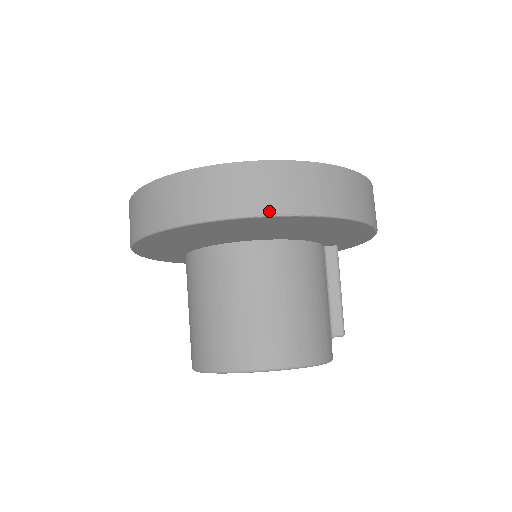
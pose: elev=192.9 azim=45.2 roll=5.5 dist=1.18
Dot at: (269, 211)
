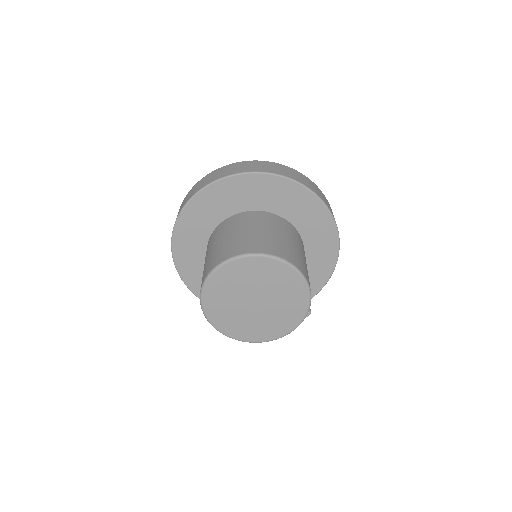
Dot at: (316, 193)
